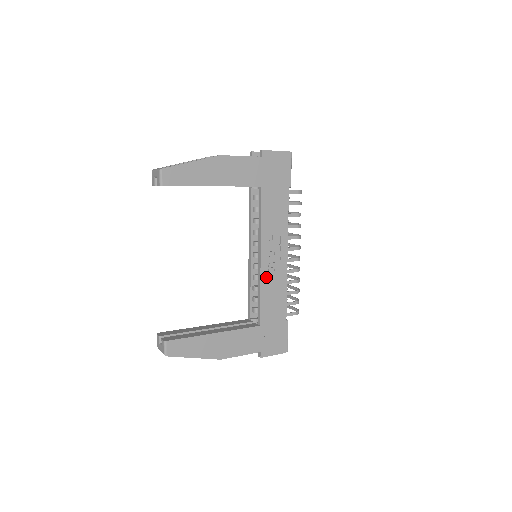
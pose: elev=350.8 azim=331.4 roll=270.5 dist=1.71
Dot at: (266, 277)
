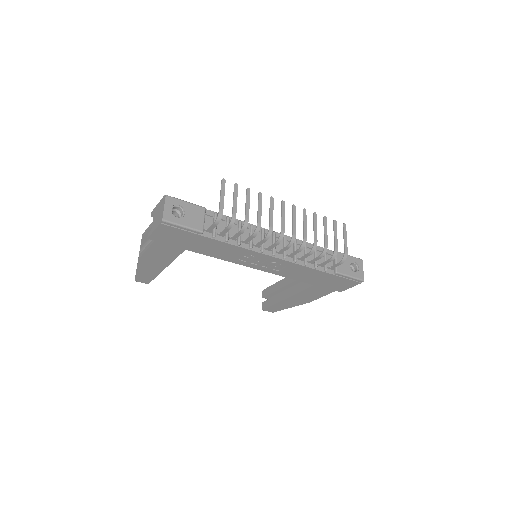
Dot at: (276, 271)
